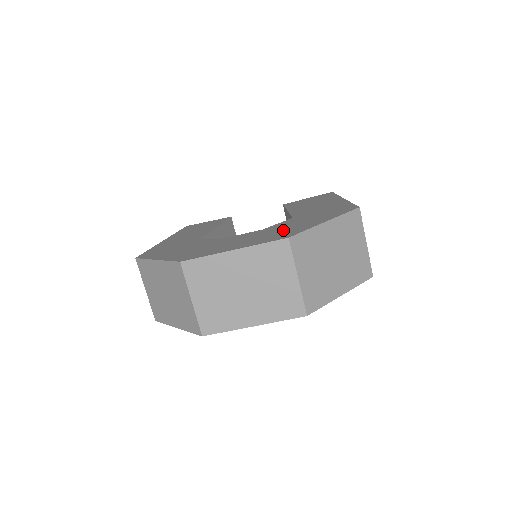
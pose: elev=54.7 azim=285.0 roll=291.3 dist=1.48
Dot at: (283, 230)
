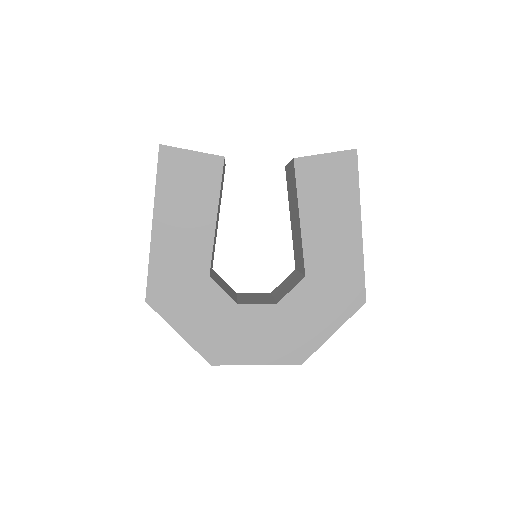
Dot at: (297, 332)
